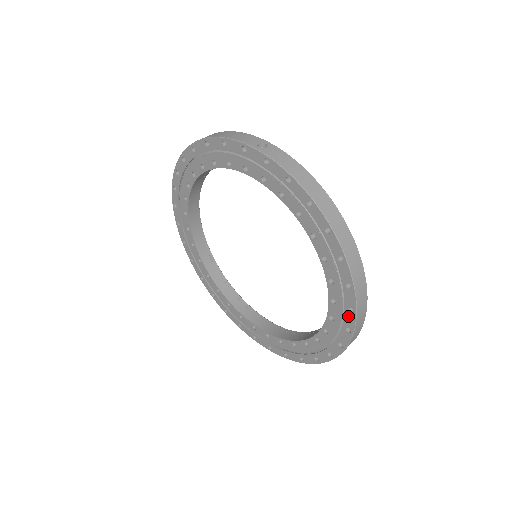
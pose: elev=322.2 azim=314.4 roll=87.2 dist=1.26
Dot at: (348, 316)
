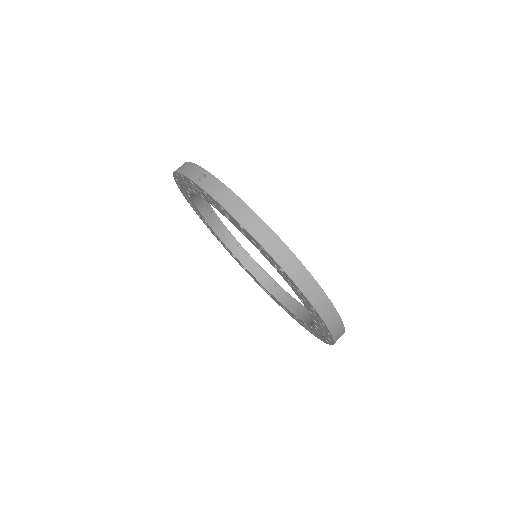
Dot at: (315, 313)
